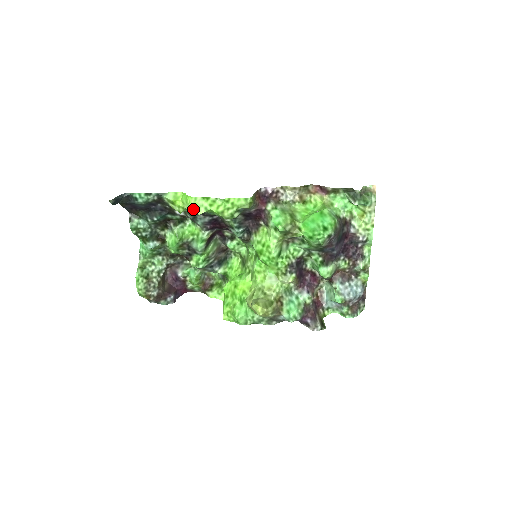
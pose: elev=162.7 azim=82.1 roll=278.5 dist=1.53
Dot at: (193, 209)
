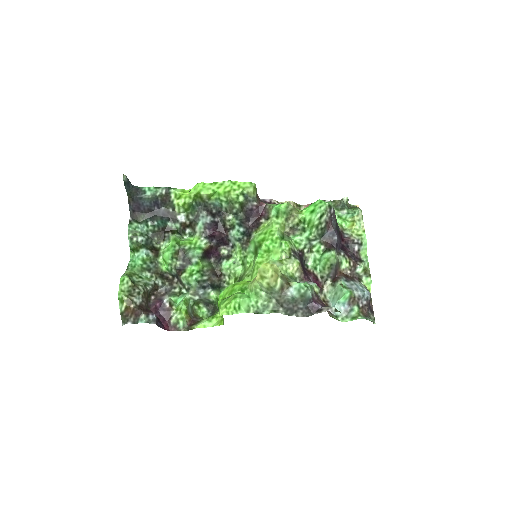
Dot at: (201, 190)
